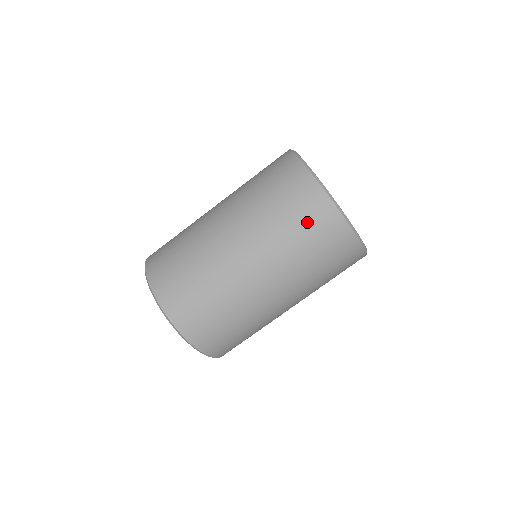
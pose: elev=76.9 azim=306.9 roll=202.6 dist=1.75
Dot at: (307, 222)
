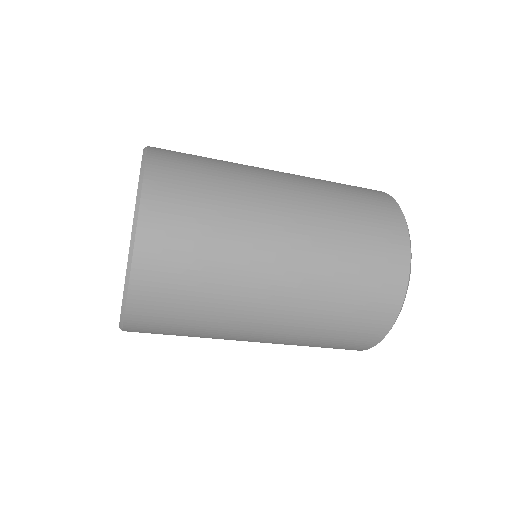
Dot at: (335, 346)
